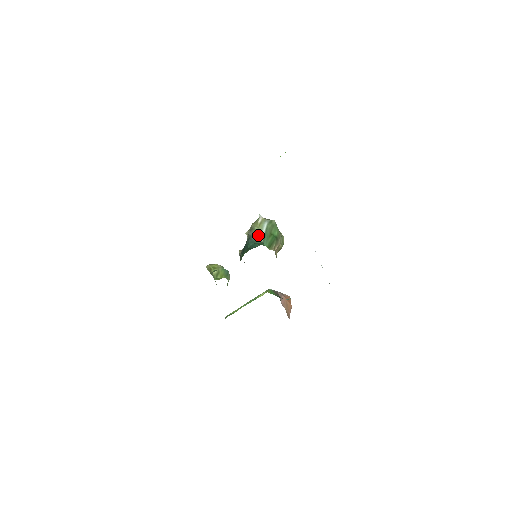
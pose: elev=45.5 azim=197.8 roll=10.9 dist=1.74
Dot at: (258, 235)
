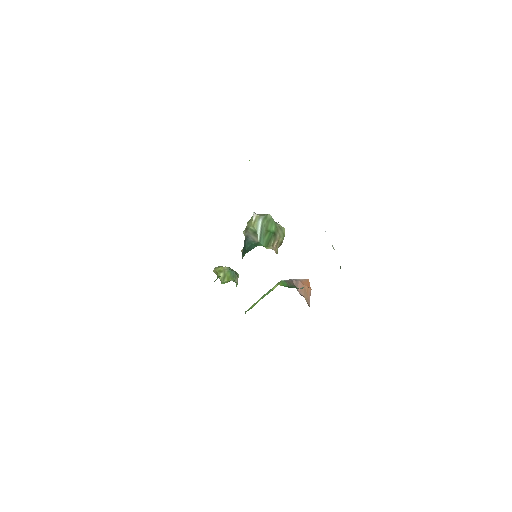
Dot at: (254, 235)
